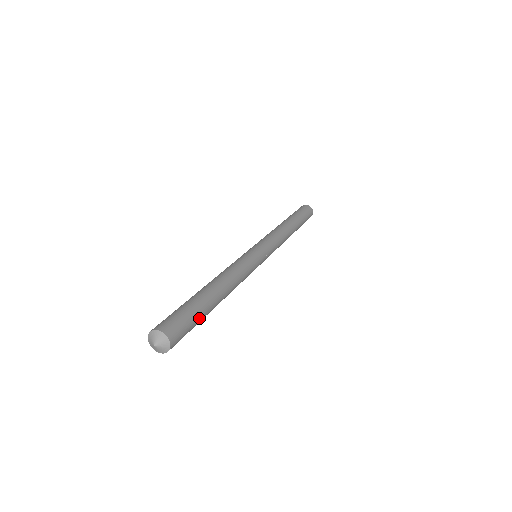
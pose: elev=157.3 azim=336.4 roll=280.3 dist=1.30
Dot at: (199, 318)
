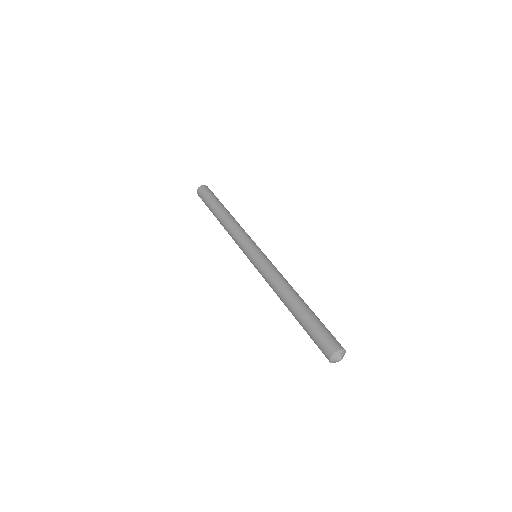
Dot at: occluded
